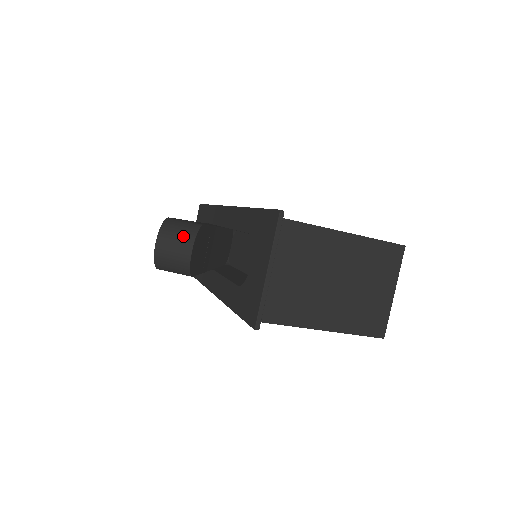
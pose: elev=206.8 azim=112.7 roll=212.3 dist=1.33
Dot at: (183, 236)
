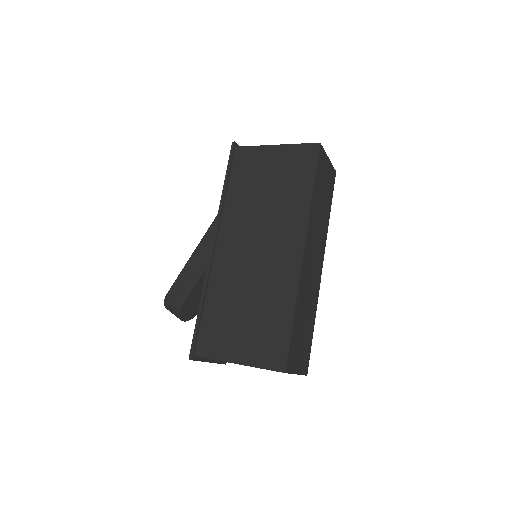
Dot at: (175, 315)
